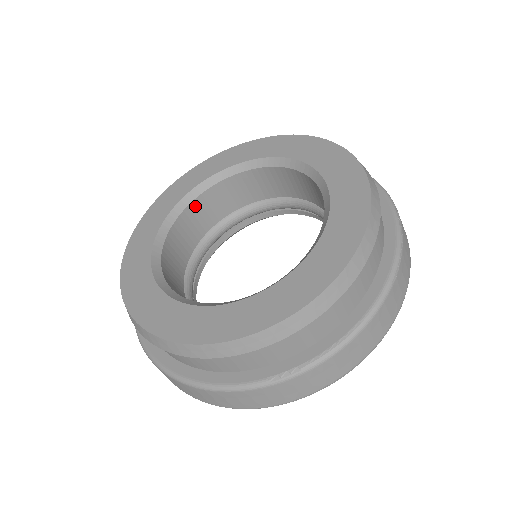
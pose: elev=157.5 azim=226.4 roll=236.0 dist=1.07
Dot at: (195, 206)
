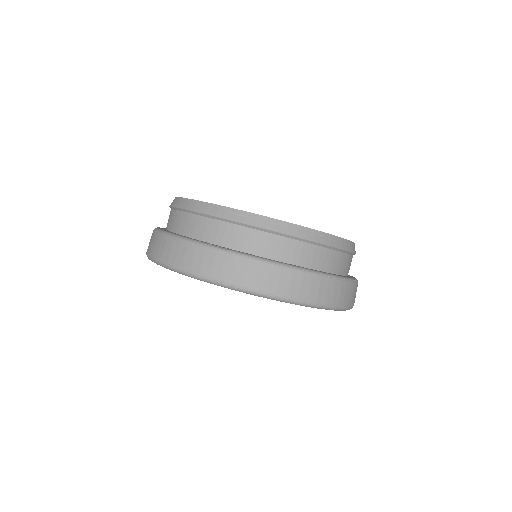
Dot at: occluded
